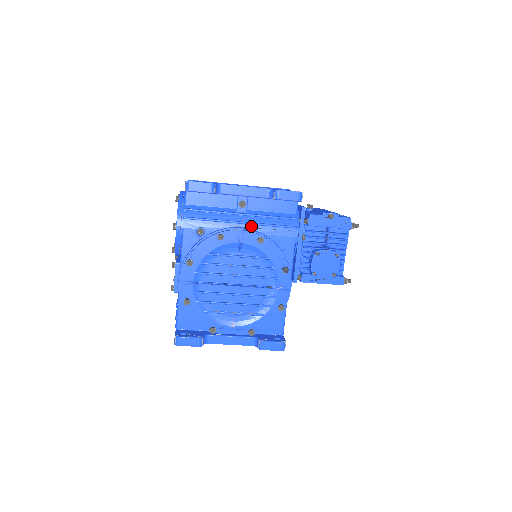
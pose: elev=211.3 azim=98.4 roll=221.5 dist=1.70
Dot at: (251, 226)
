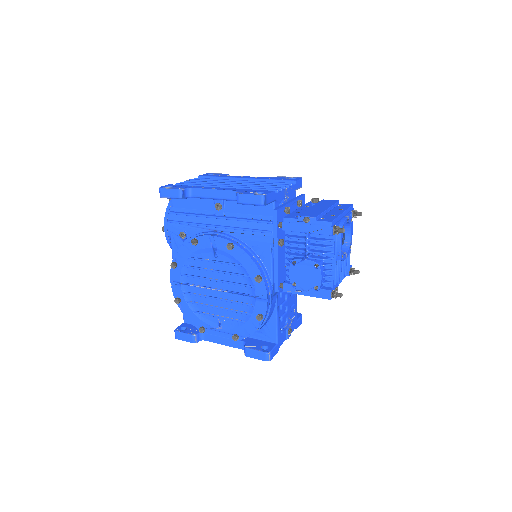
Dot at: (226, 230)
